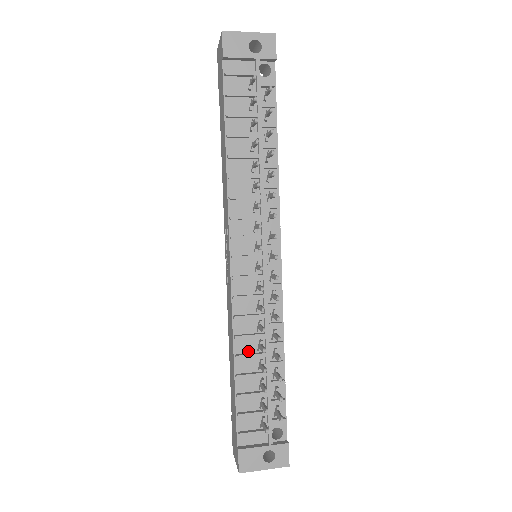
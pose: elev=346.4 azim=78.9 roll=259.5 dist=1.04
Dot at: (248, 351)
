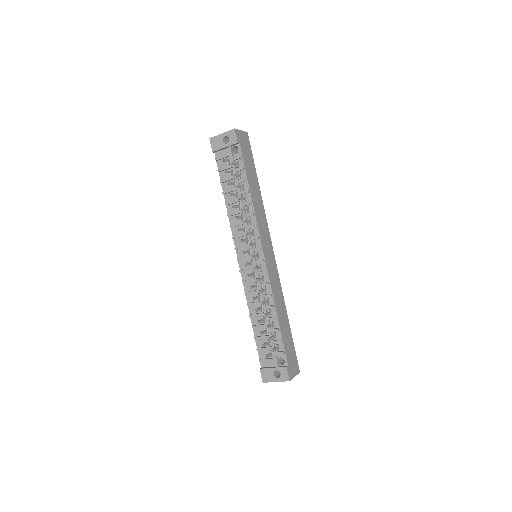
Dot at: (257, 312)
